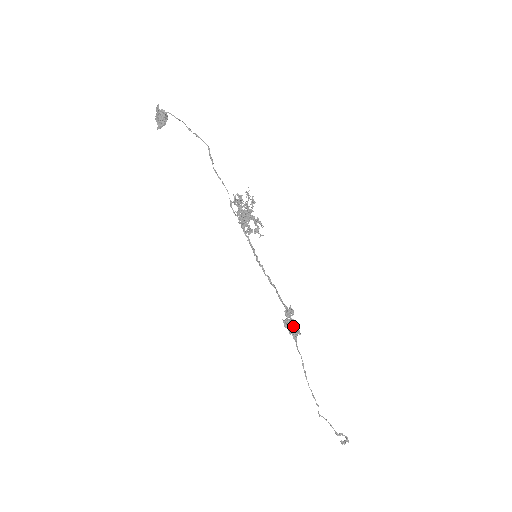
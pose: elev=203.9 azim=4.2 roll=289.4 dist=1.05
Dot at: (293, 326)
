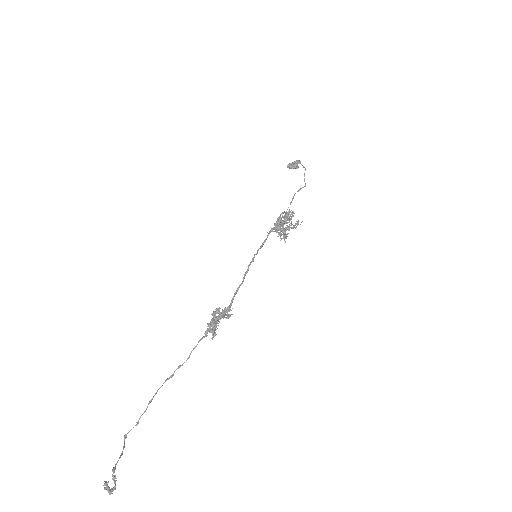
Dot at: (217, 323)
